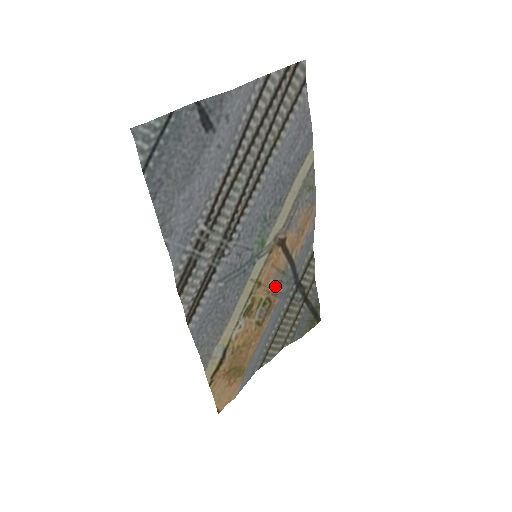
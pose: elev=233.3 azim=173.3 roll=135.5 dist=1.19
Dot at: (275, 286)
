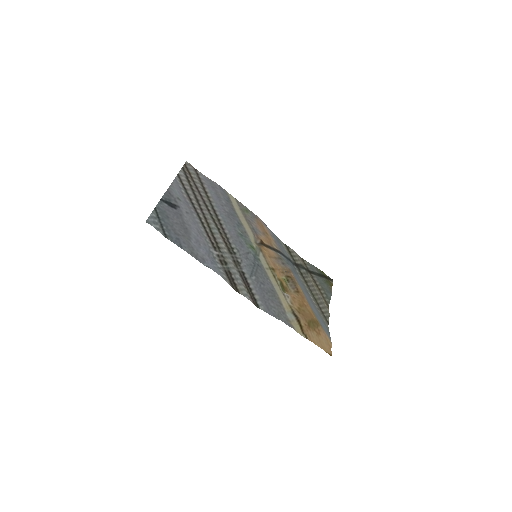
Dot at: (283, 267)
